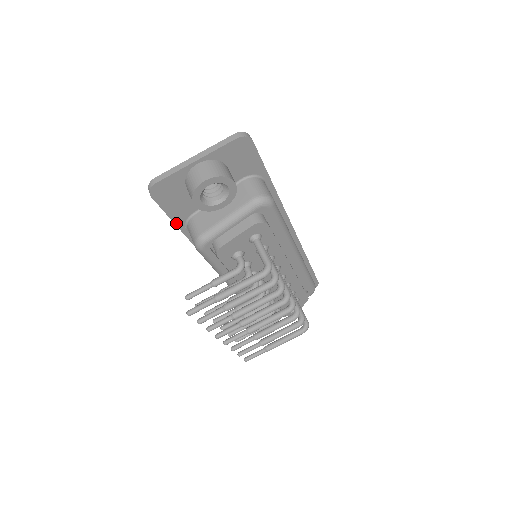
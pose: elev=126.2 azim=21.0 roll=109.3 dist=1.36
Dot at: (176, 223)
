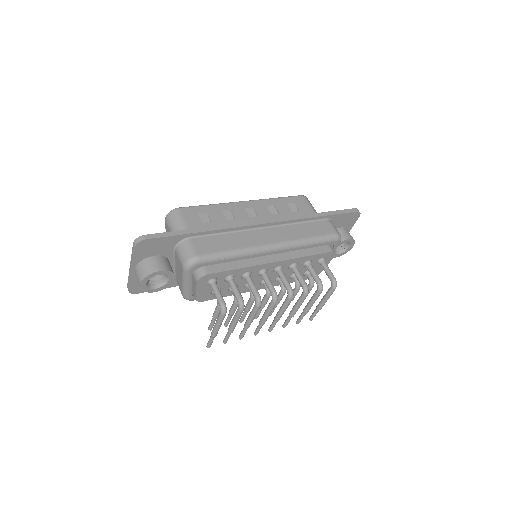
Dot at: (172, 286)
